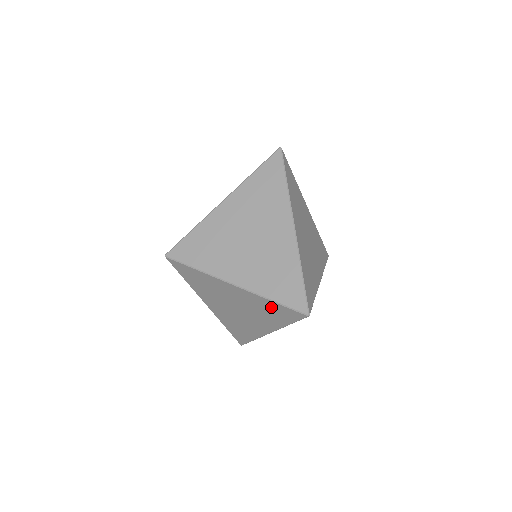
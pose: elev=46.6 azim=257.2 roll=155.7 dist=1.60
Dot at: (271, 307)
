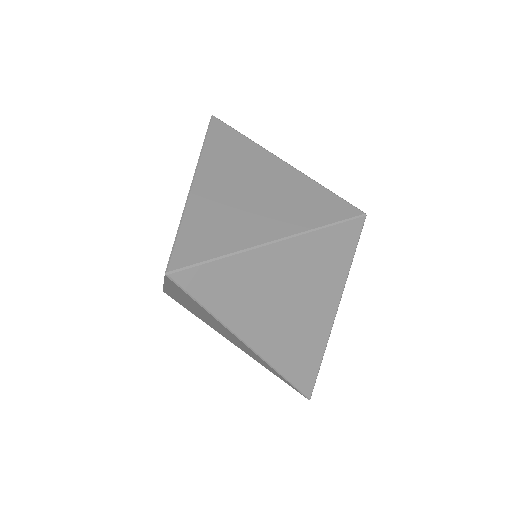
Dot at: occluded
